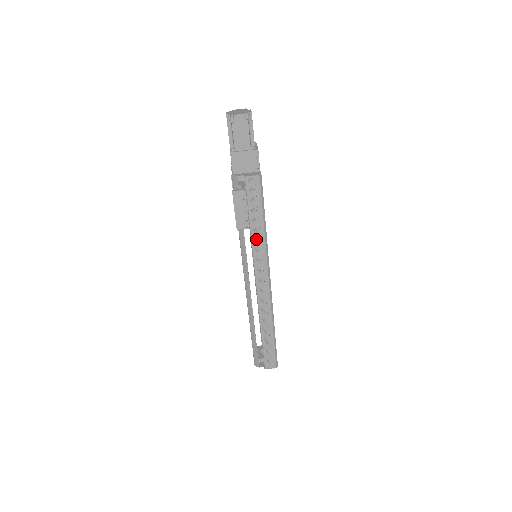
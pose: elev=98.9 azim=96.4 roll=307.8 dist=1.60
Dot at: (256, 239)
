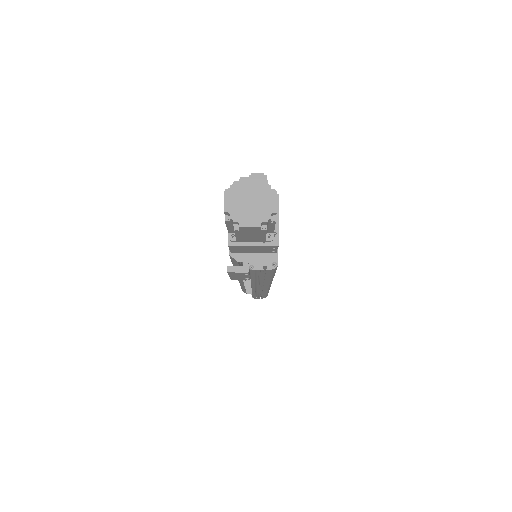
Dot at: (258, 280)
